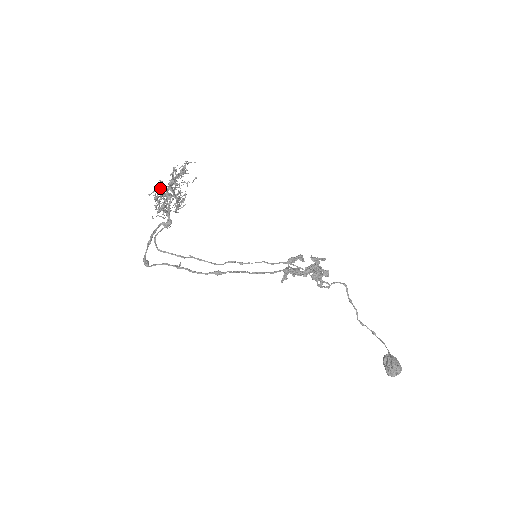
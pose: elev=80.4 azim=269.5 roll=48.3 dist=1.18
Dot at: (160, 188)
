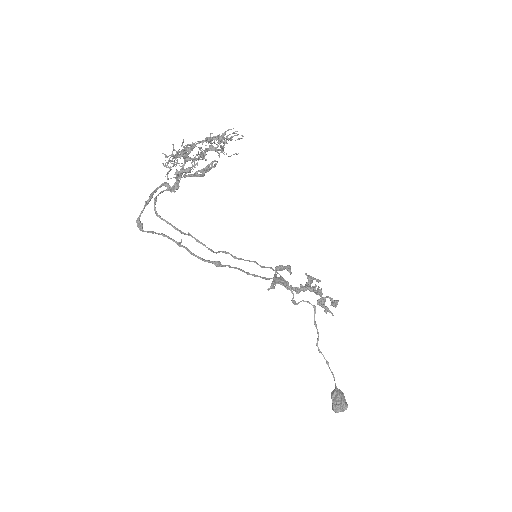
Dot at: occluded
